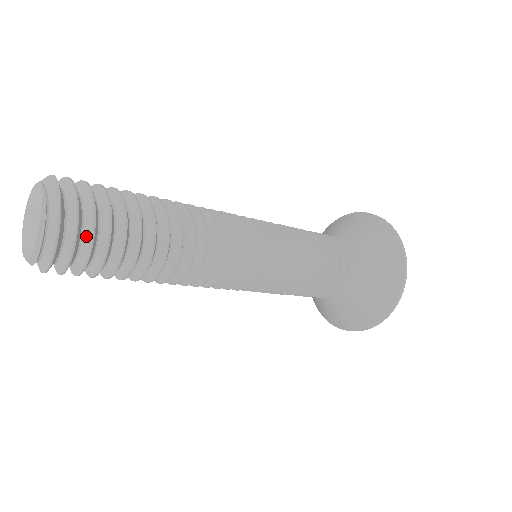
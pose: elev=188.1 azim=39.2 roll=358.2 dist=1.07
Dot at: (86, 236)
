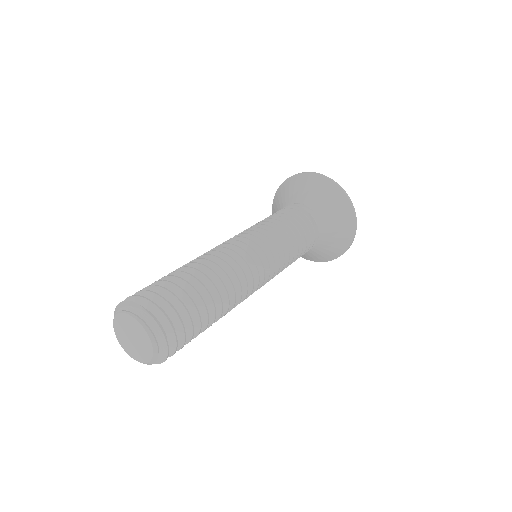
Dot at: (174, 320)
